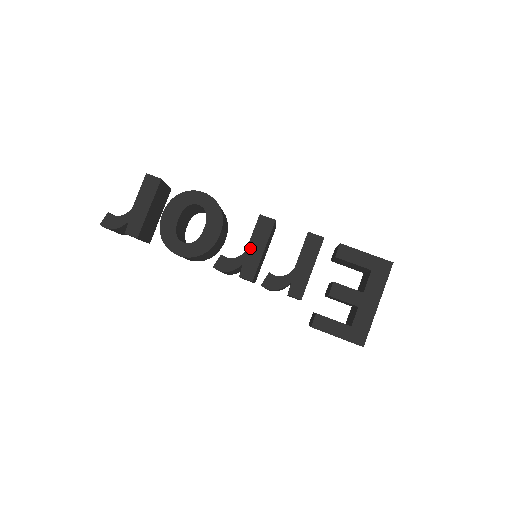
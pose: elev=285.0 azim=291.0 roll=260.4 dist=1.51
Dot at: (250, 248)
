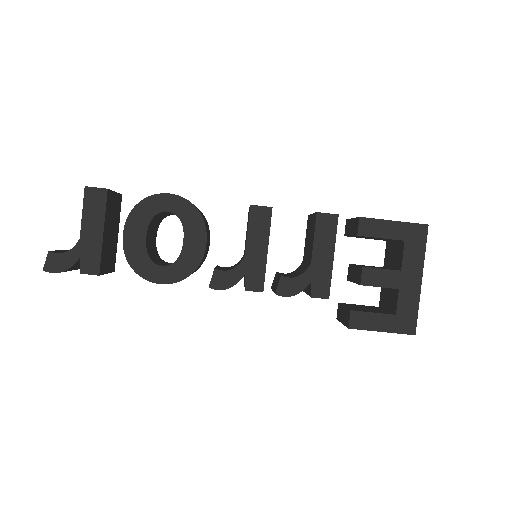
Dot at: (249, 251)
